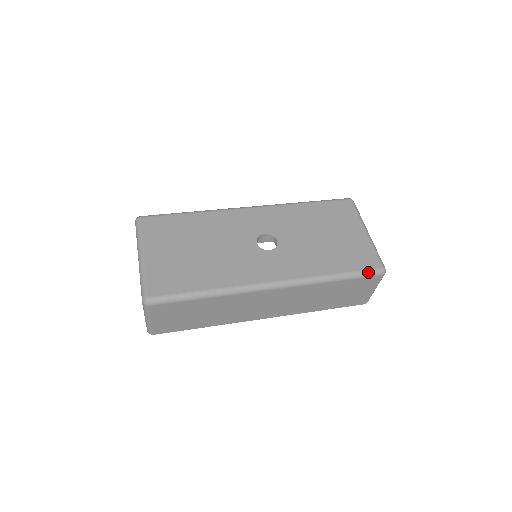
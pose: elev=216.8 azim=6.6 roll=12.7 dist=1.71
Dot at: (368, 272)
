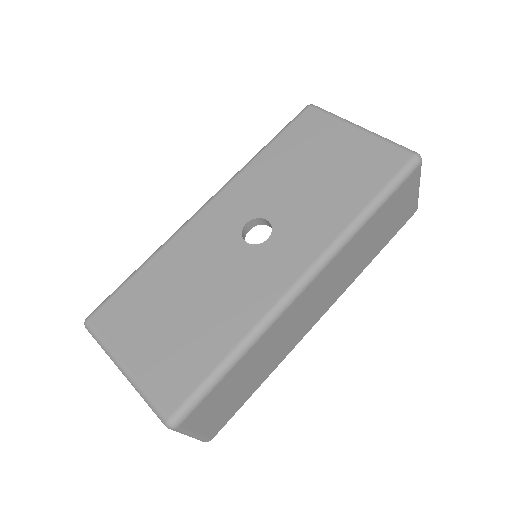
Dot at: (402, 173)
